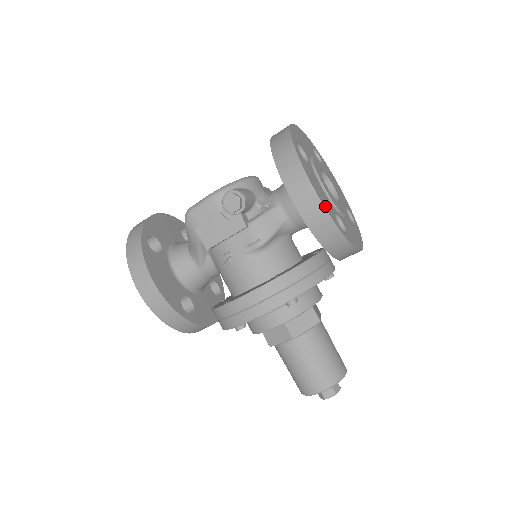
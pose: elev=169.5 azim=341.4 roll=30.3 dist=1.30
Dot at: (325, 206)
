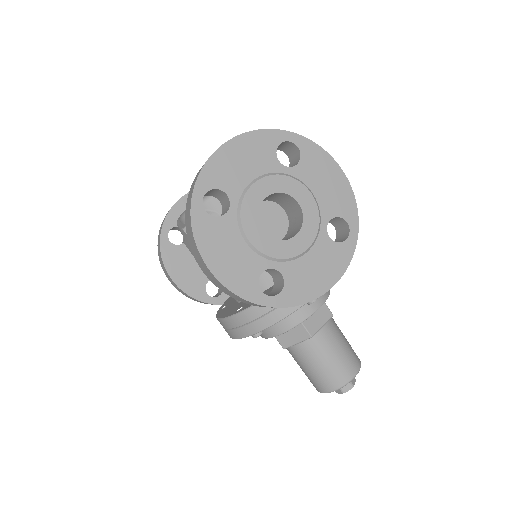
Dot at: (229, 282)
